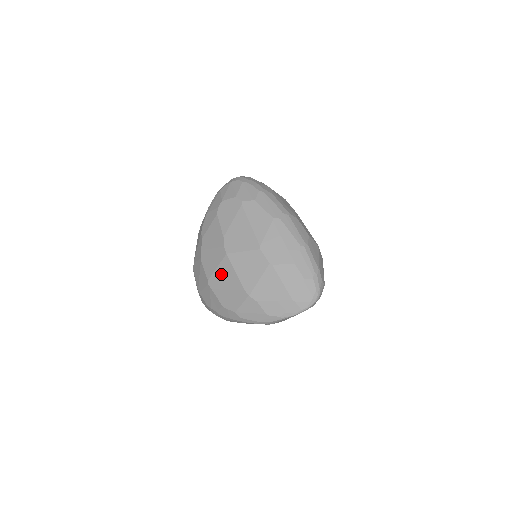
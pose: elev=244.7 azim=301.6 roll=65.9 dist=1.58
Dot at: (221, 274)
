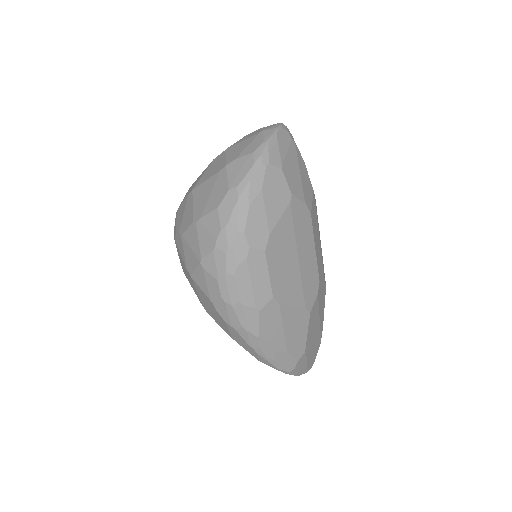
Dot at: (198, 200)
